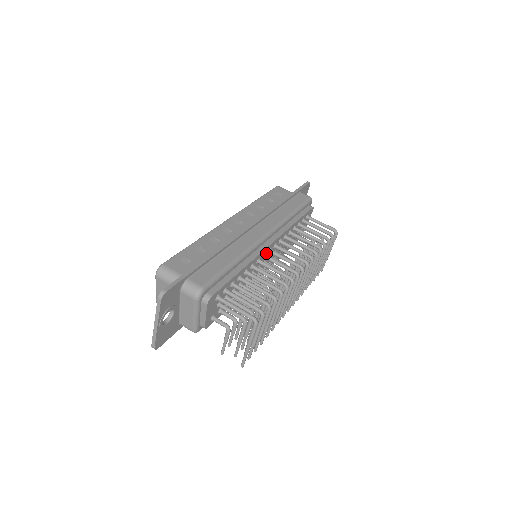
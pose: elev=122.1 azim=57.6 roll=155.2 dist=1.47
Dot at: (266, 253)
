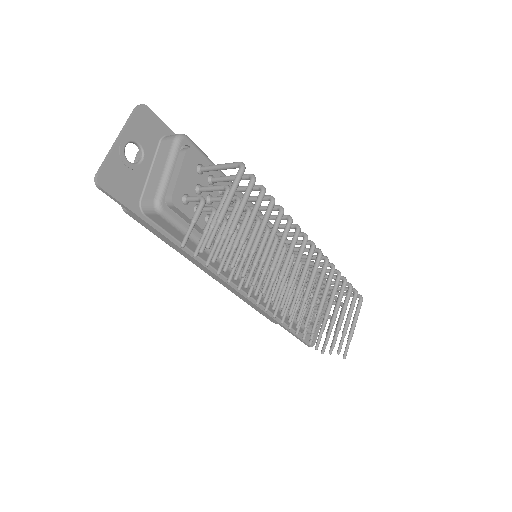
Dot at: occluded
